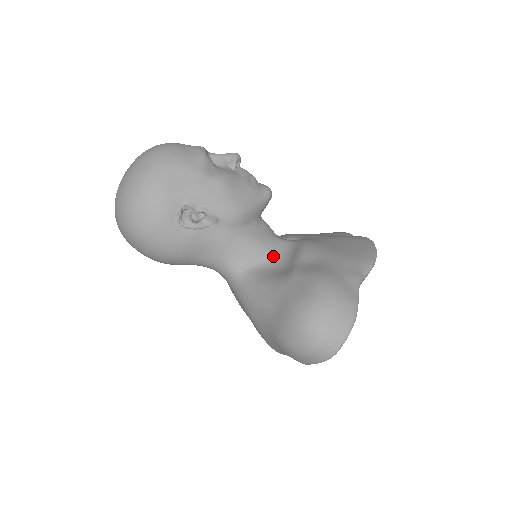
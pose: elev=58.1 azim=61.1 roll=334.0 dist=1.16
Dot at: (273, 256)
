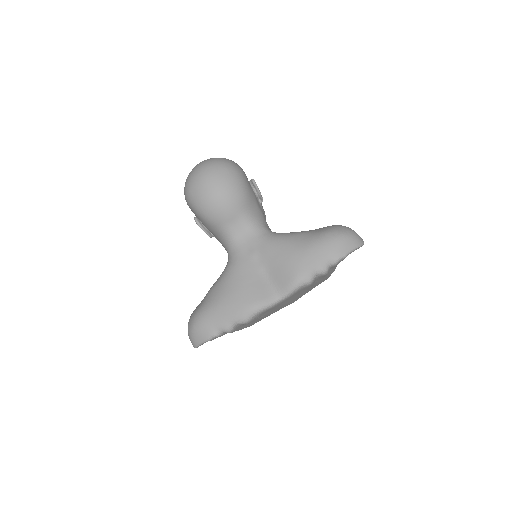
Dot at: occluded
